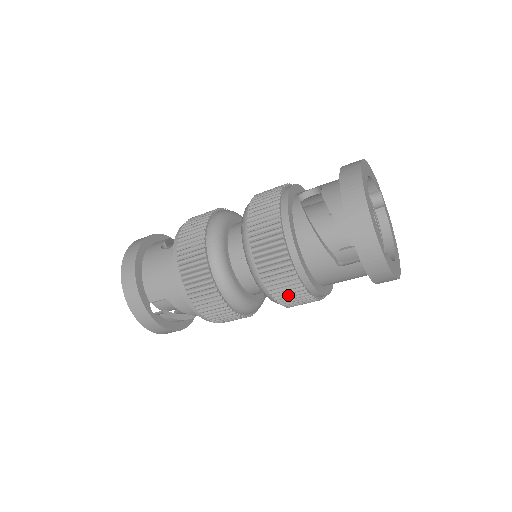
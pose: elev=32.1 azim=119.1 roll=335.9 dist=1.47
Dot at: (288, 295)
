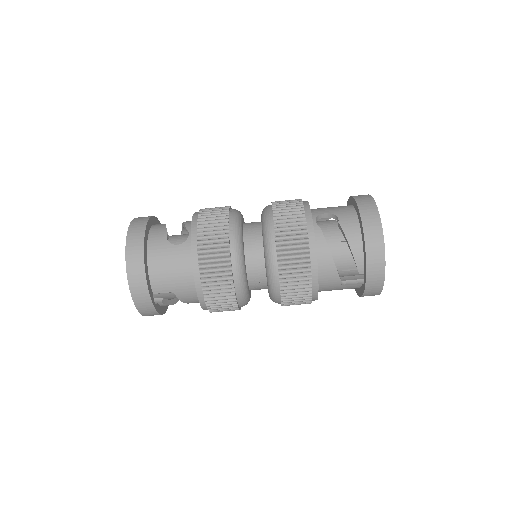
Dot at: (294, 302)
